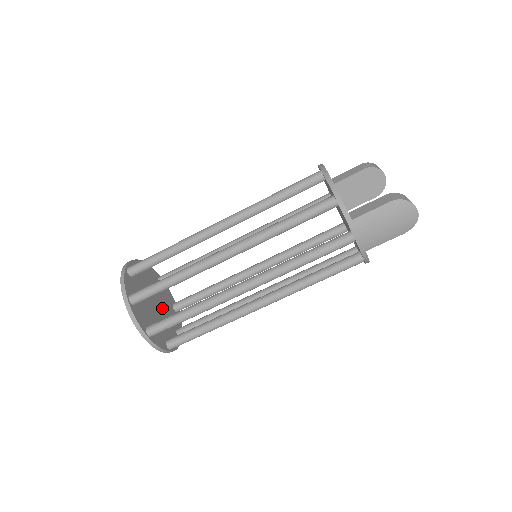
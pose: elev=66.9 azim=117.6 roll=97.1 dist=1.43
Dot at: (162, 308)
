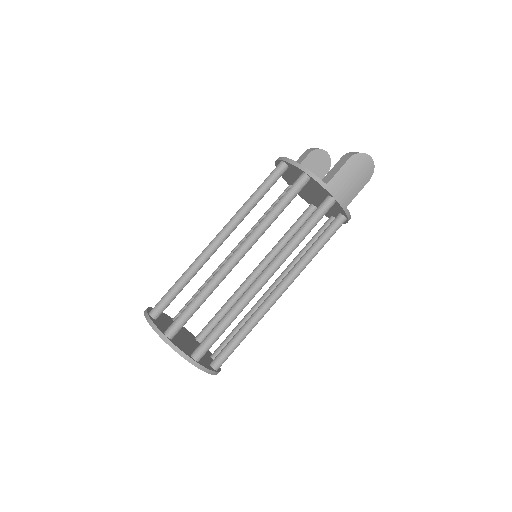
Dot at: (190, 341)
